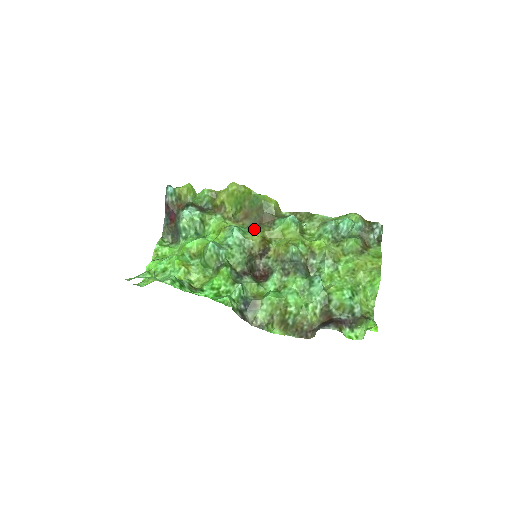
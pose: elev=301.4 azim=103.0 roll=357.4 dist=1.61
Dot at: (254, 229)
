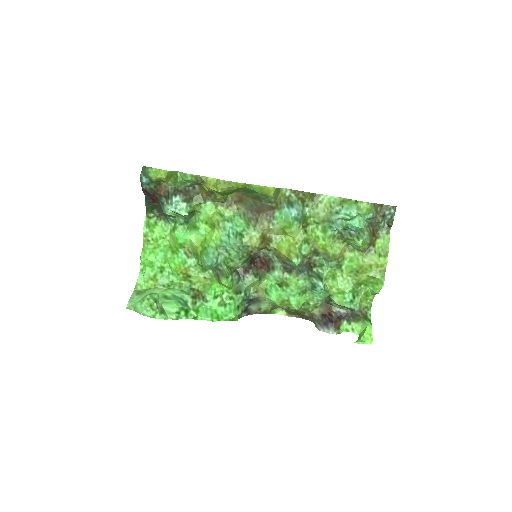
Dot at: (252, 226)
